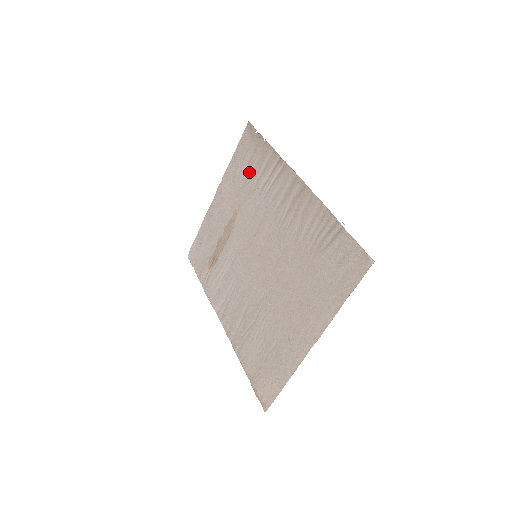
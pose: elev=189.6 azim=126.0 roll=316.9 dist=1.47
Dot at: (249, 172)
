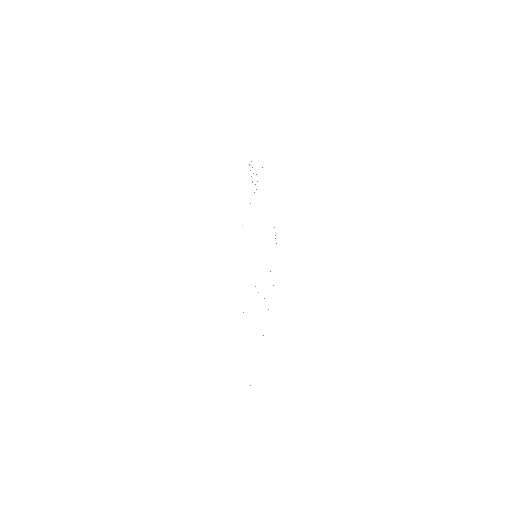
Dot at: occluded
